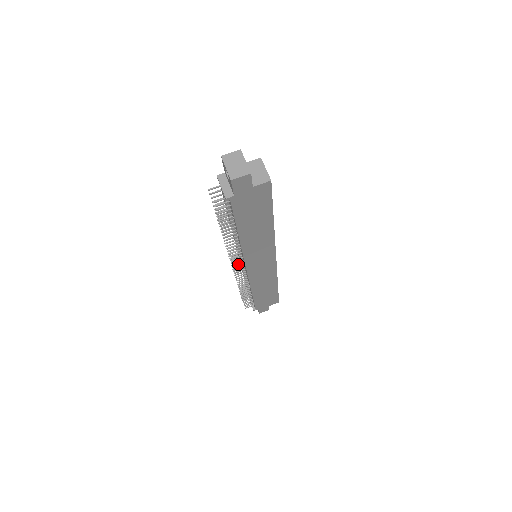
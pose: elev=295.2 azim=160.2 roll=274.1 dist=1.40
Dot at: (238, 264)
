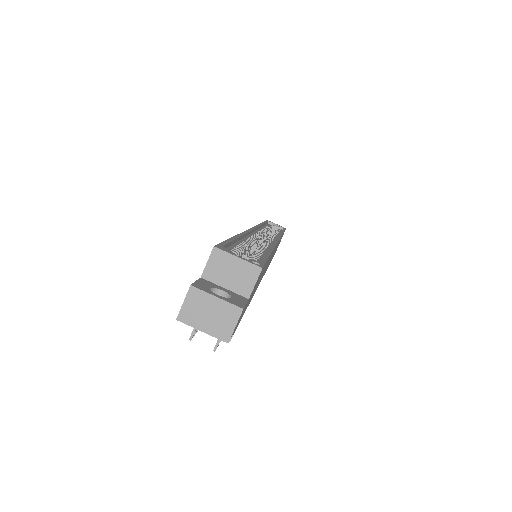
Dot at: occluded
